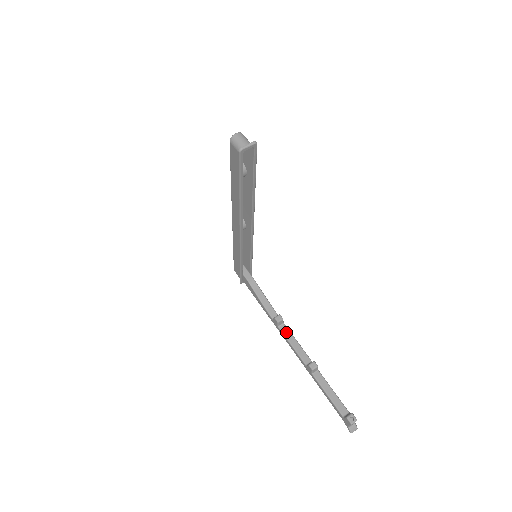
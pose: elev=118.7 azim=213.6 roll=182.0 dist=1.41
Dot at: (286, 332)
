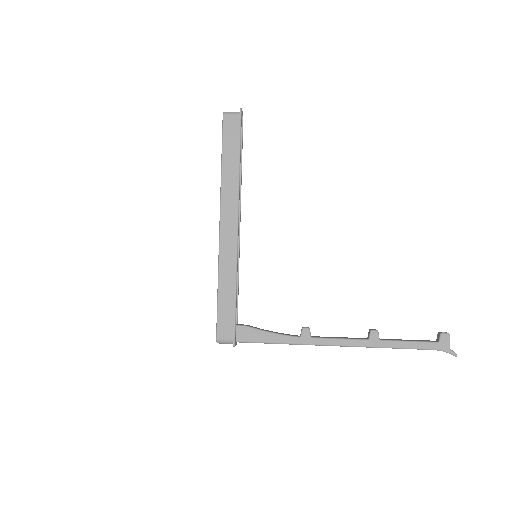
Dot at: (322, 337)
